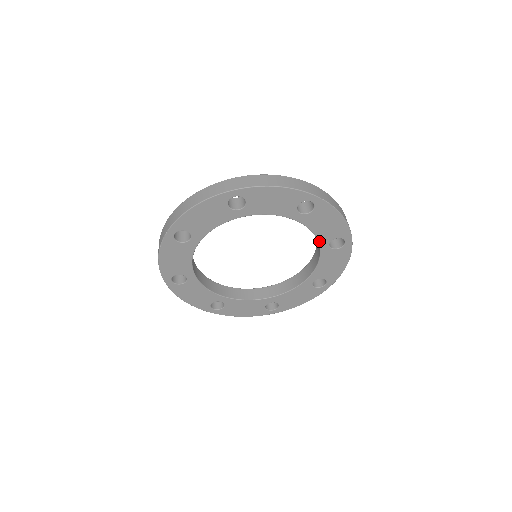
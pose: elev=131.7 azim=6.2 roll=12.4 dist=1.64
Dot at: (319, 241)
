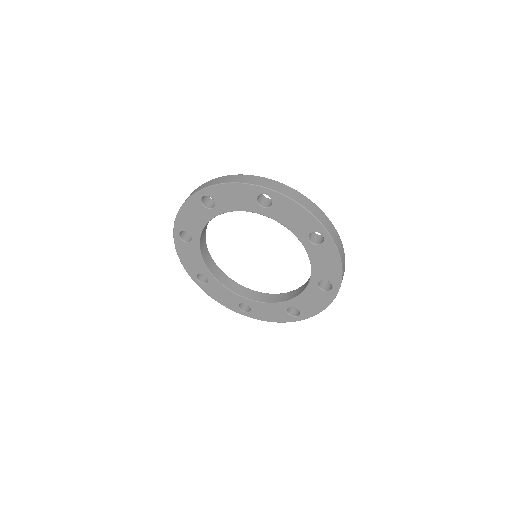
Dot at: (312, 274)
